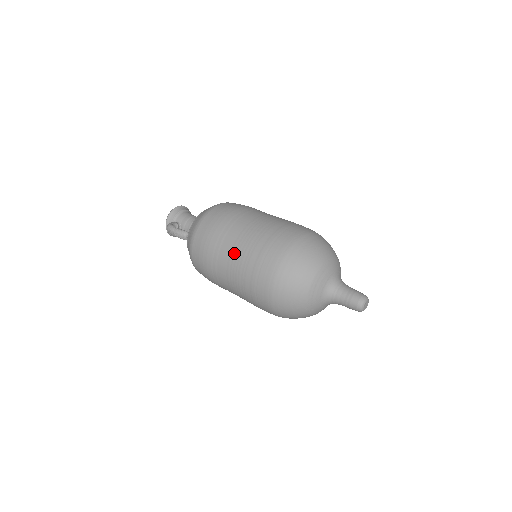
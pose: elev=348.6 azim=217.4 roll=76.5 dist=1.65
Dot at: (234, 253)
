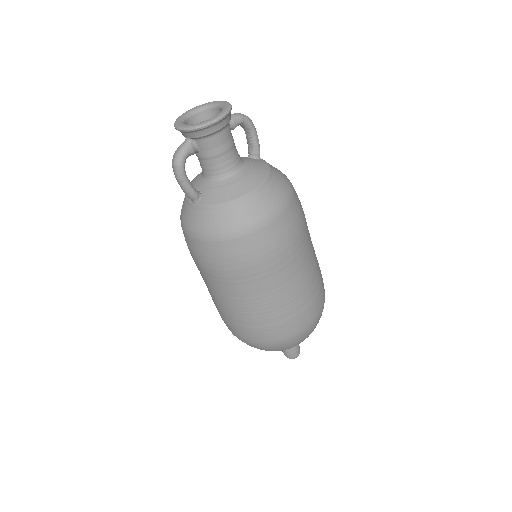
Dot at: (225, 300)
